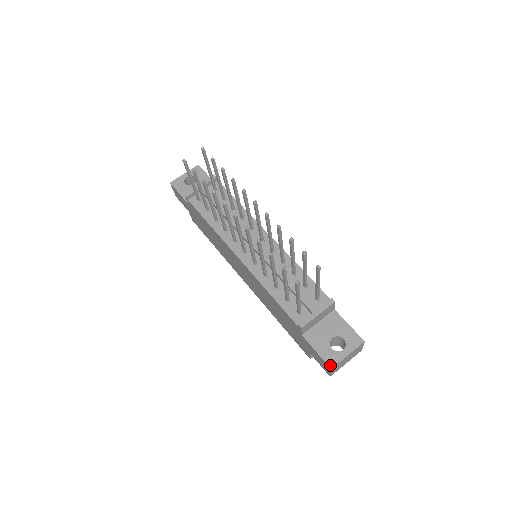
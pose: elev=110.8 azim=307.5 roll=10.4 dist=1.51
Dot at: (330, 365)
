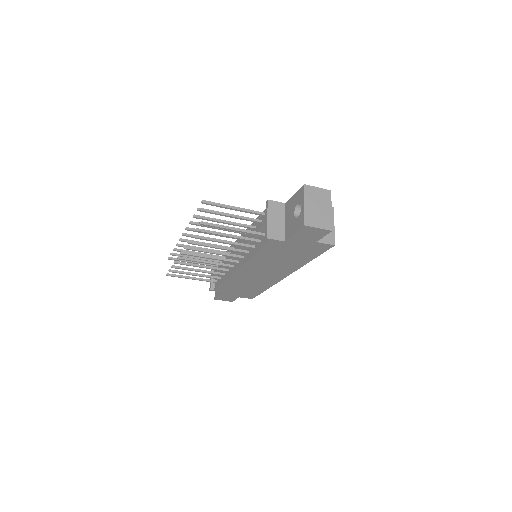
Dot at: (302, 225)
